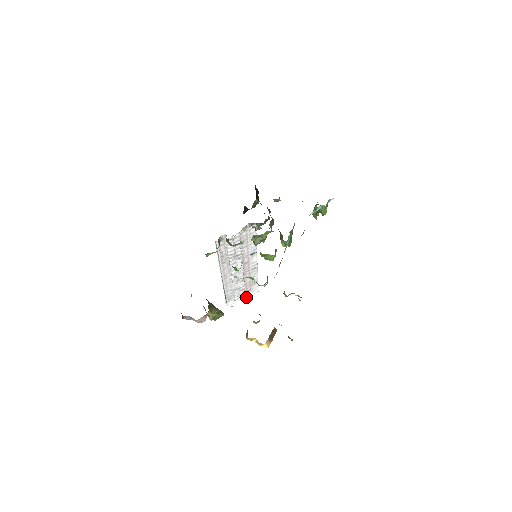
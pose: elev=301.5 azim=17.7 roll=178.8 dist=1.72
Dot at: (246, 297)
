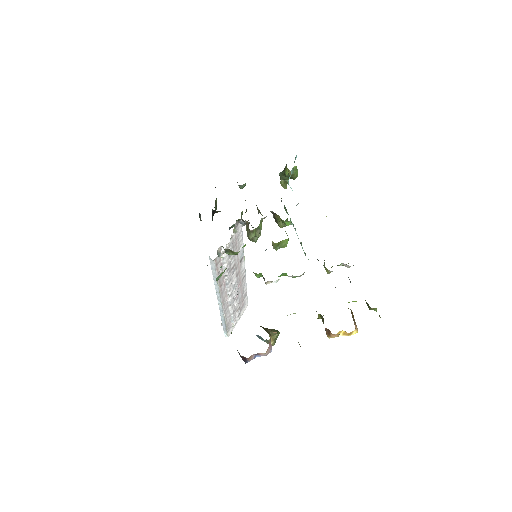
Dot at: (240, 317)
